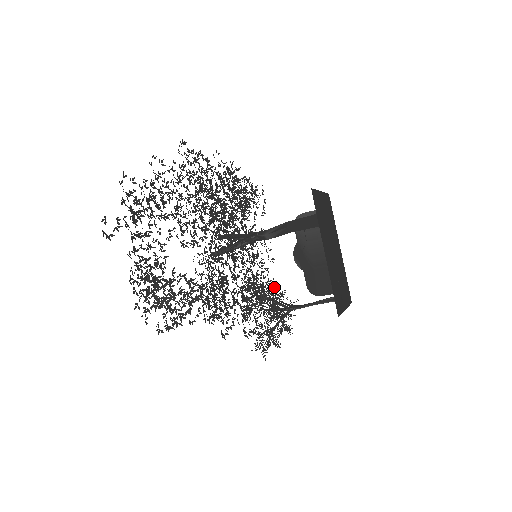
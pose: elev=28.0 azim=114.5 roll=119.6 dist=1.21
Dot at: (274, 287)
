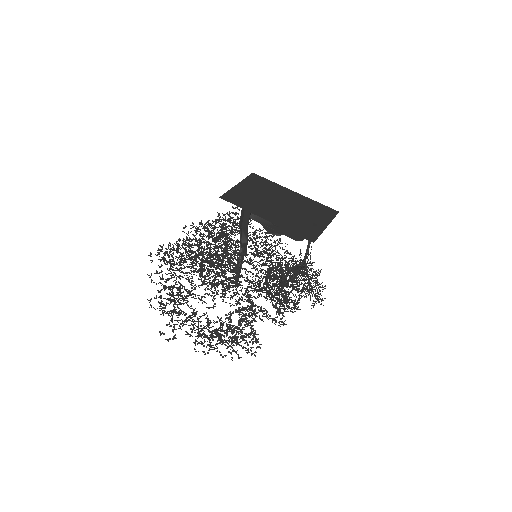
Dot at: occluded
